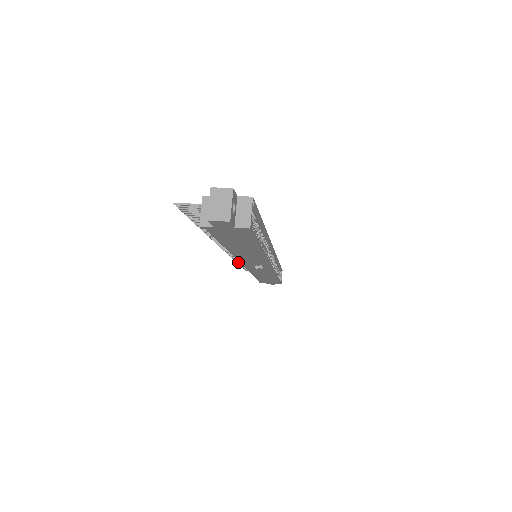
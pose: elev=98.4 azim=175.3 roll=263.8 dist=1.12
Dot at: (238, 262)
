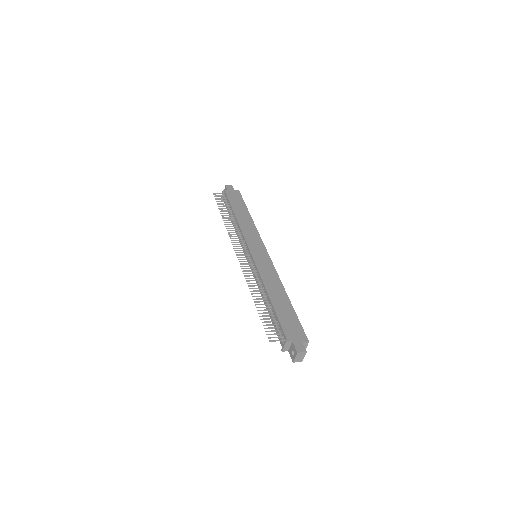
Dot at: occluded
